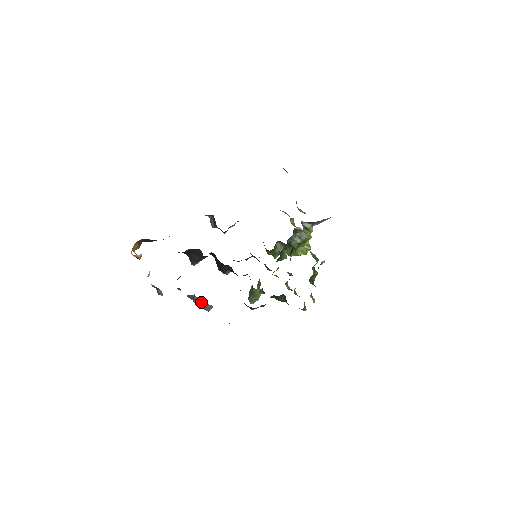
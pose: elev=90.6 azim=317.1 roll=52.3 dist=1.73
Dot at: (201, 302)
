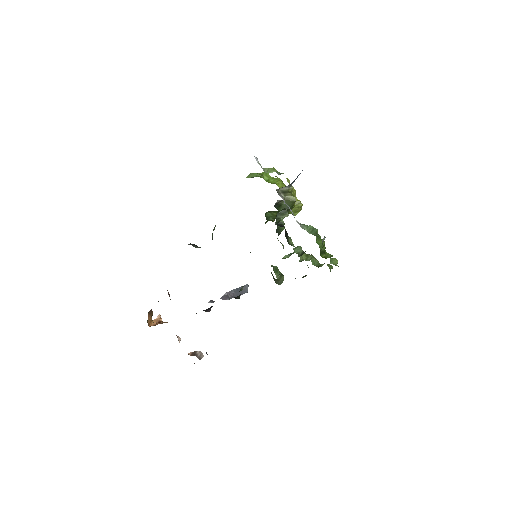
Dot at: (236, 292)
